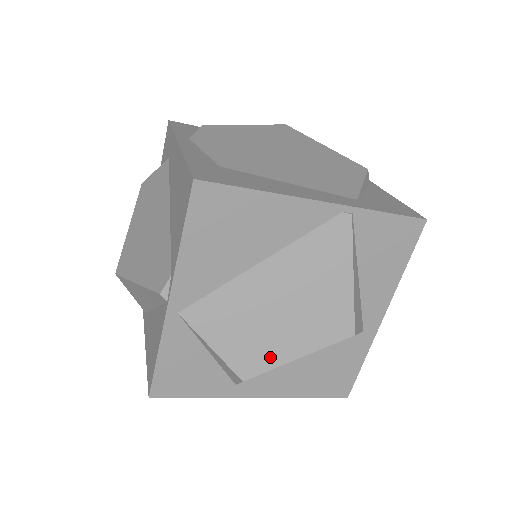
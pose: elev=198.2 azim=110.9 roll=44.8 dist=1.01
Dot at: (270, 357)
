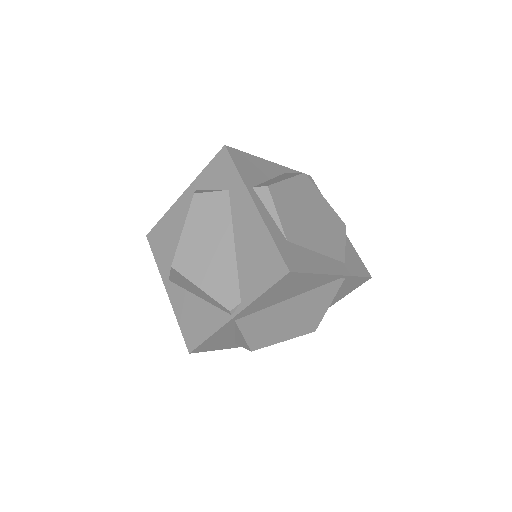
Dot at: (271, 341)
